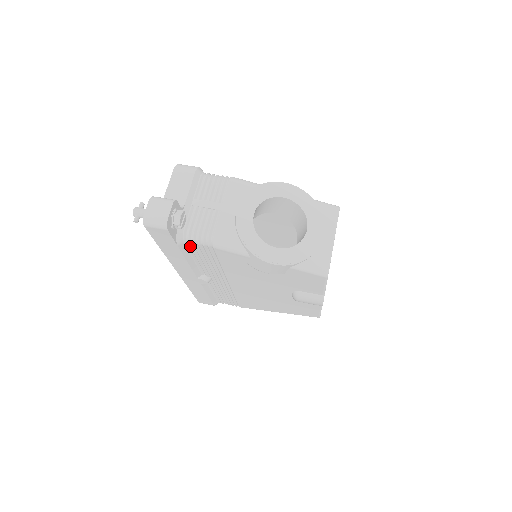
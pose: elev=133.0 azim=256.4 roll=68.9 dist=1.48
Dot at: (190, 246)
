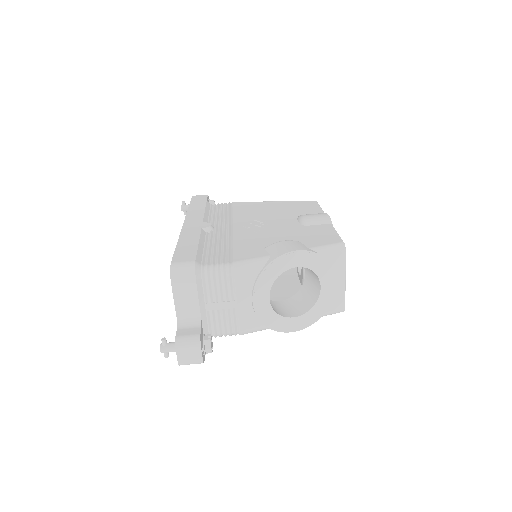
Dot at: occluded
